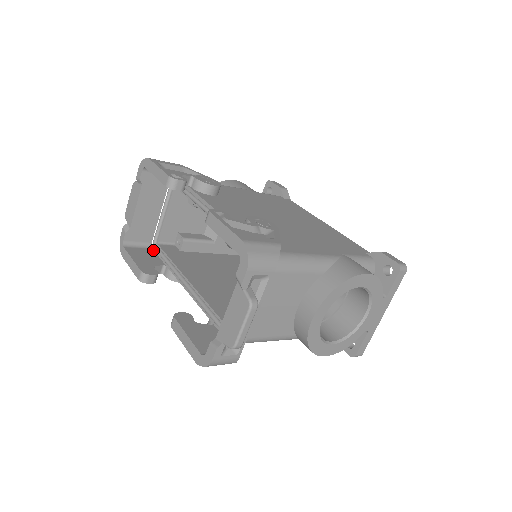
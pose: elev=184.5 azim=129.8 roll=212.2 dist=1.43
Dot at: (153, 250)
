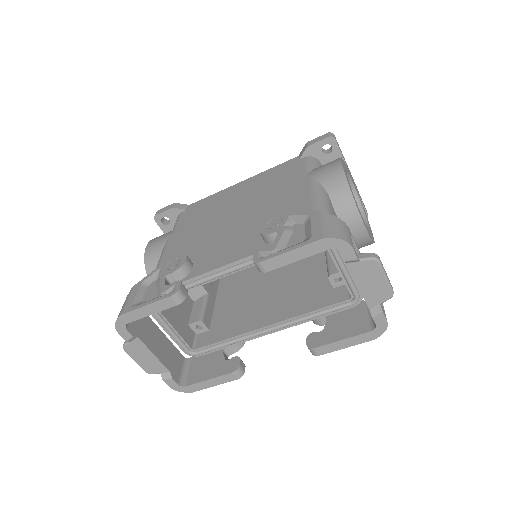
Dot at: (194, 358)
